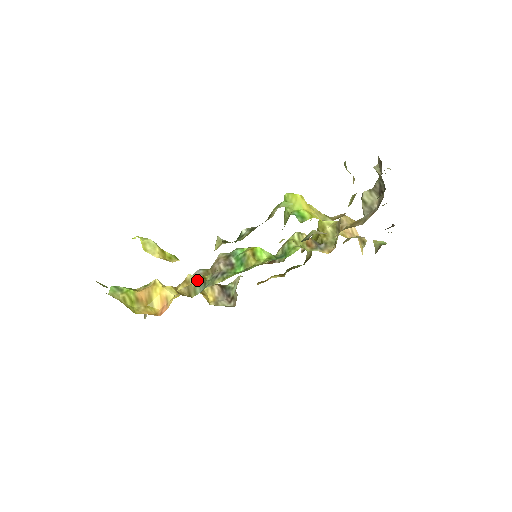
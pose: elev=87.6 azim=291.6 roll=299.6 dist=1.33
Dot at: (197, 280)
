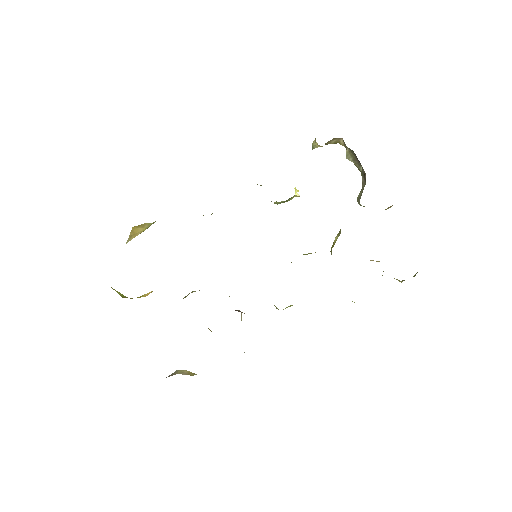
Dot at: occluded
